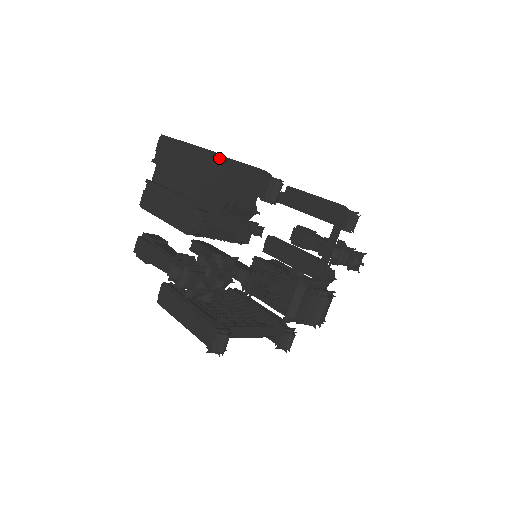
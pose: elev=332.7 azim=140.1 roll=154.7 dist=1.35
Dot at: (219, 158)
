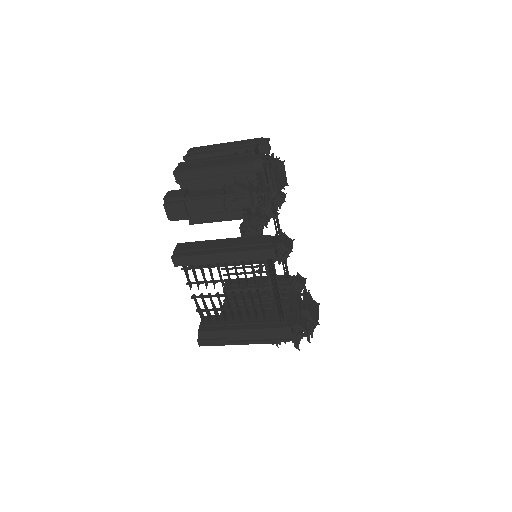
Dot at: (269, 139)
